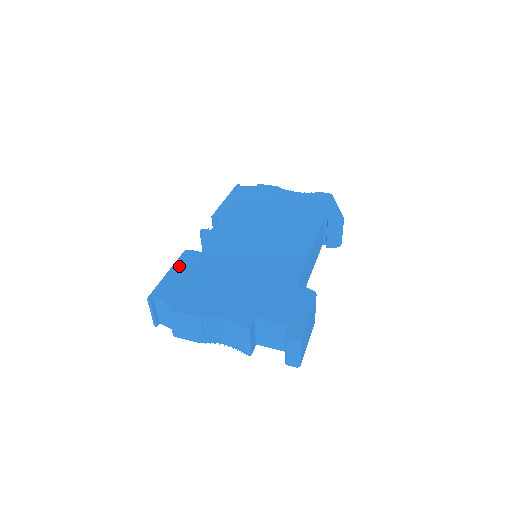
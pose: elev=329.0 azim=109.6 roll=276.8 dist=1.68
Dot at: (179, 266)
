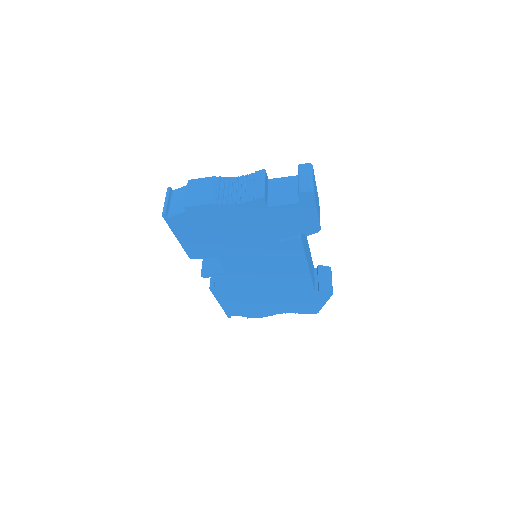
Dot at: occluded
